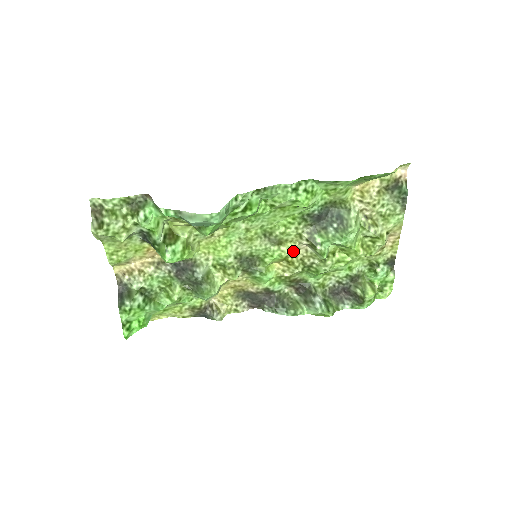
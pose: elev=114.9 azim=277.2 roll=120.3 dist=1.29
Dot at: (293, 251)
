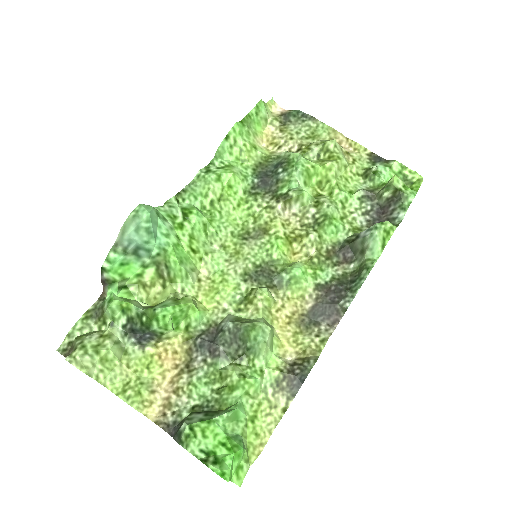
Dot at: (285, 226)
